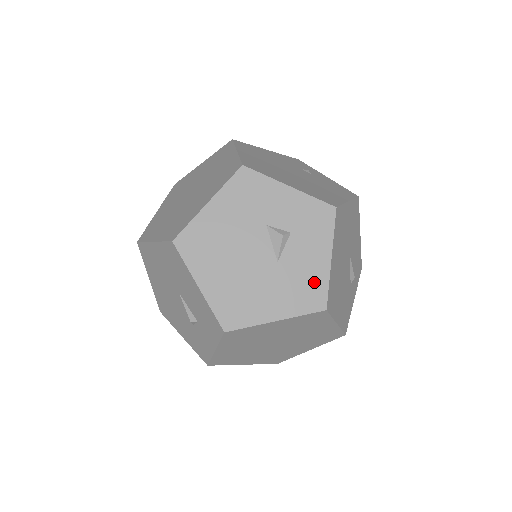
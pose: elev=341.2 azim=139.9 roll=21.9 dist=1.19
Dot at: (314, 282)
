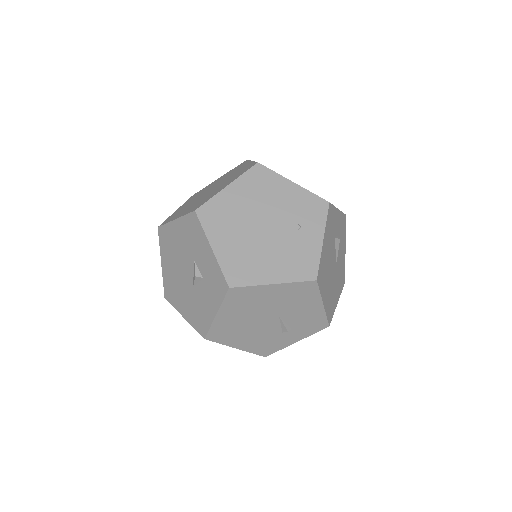
Dot at: (204, 318)
